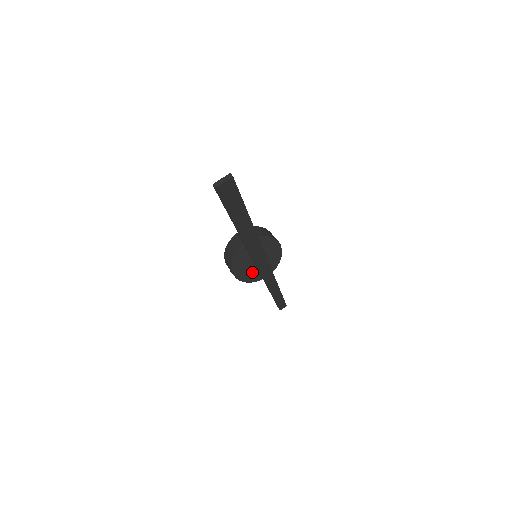
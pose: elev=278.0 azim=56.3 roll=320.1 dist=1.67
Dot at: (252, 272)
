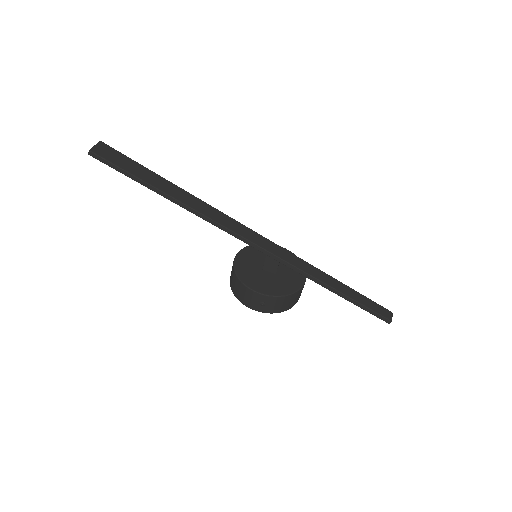
Dot at: (280, 282)
